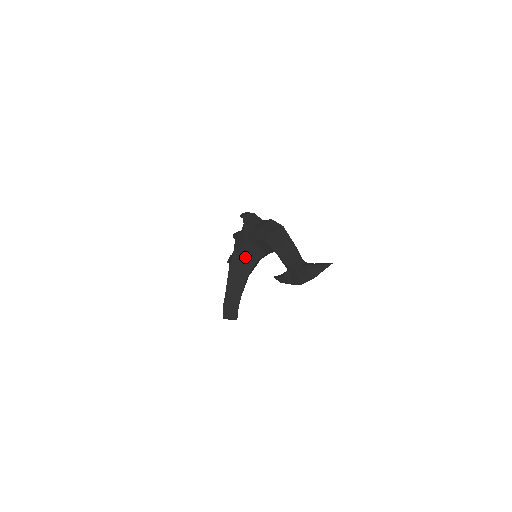
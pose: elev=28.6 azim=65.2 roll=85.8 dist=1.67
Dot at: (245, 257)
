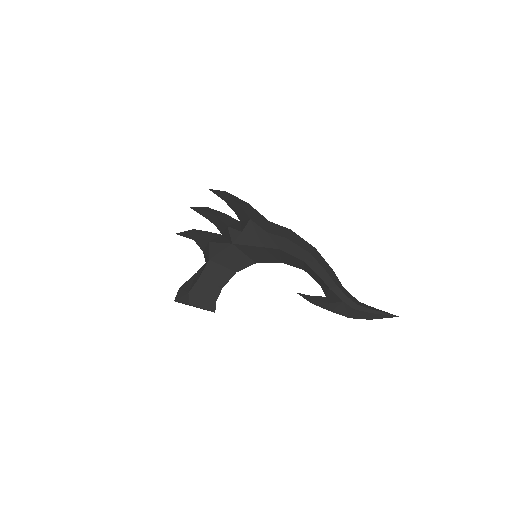
Dot at: (245, 254)
